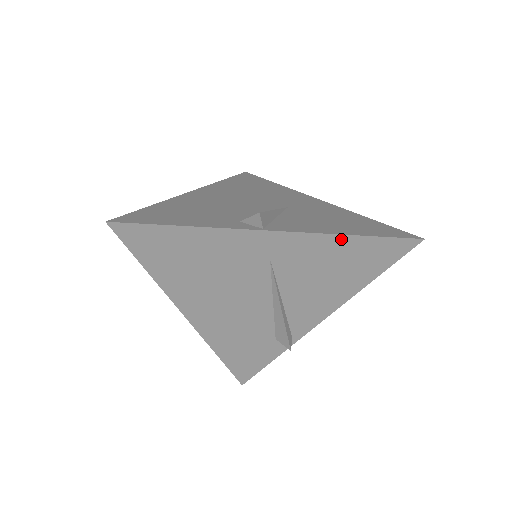
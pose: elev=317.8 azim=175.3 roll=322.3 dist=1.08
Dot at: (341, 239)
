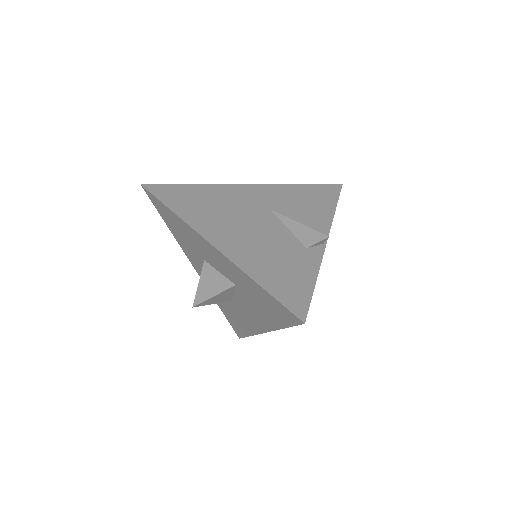
Dot at: occluded
